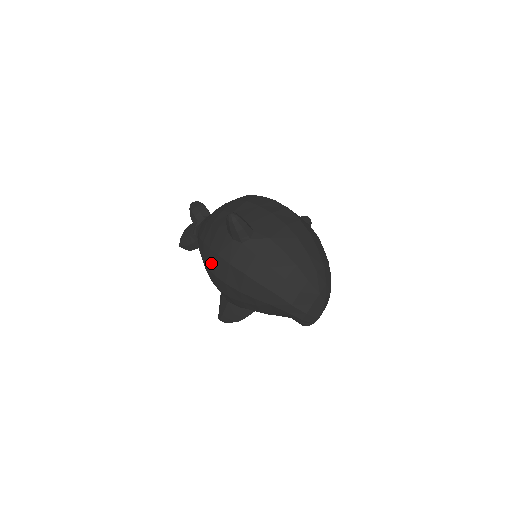
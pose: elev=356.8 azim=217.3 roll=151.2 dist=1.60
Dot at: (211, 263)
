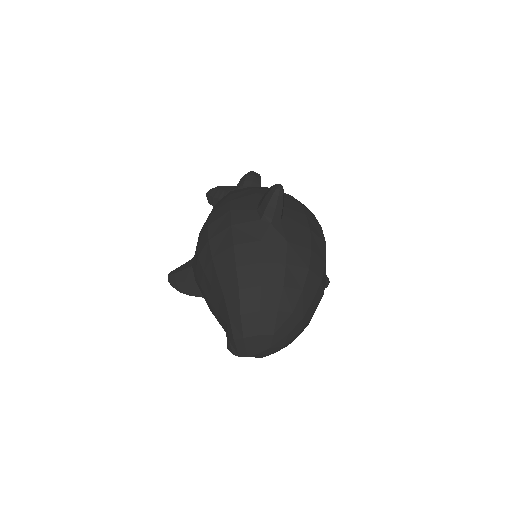
Dot at: (217, 214)
